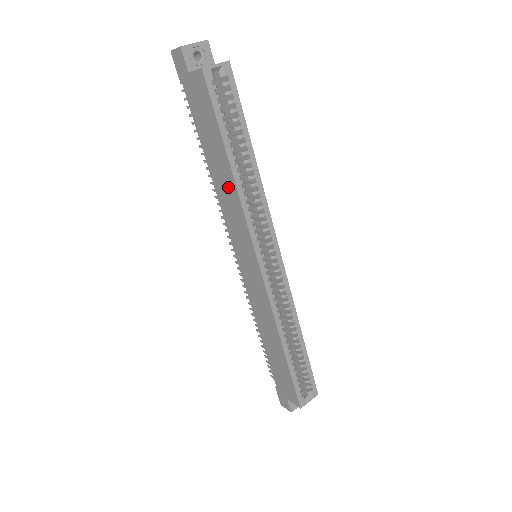
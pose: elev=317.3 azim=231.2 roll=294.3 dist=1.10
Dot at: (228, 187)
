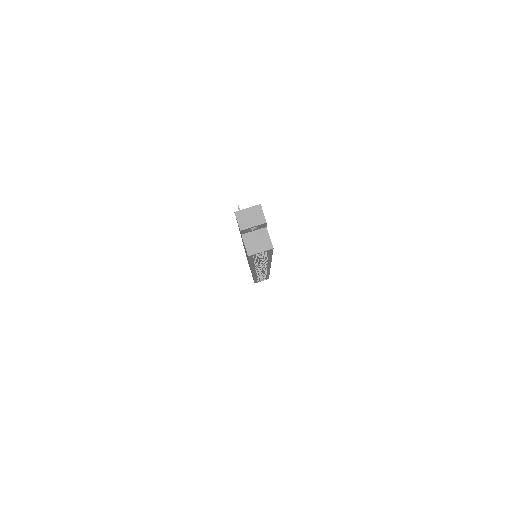
Dot at: occluded
